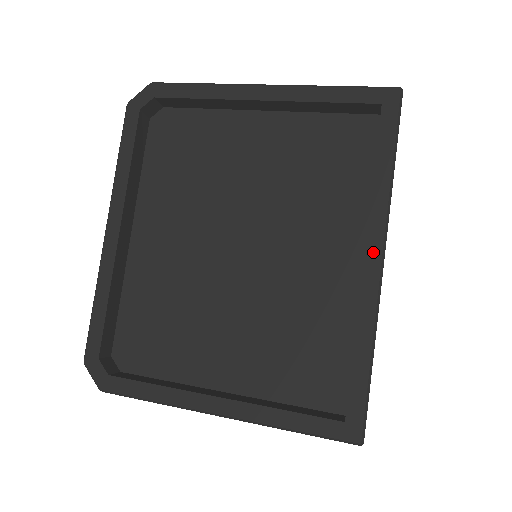
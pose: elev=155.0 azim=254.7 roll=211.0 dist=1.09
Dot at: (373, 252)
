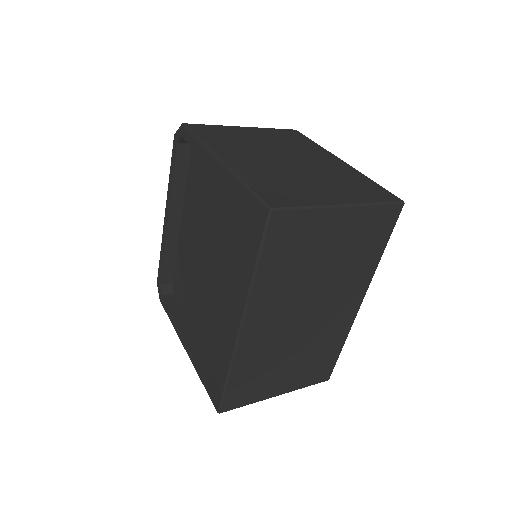
Dot at: (237, 319)
